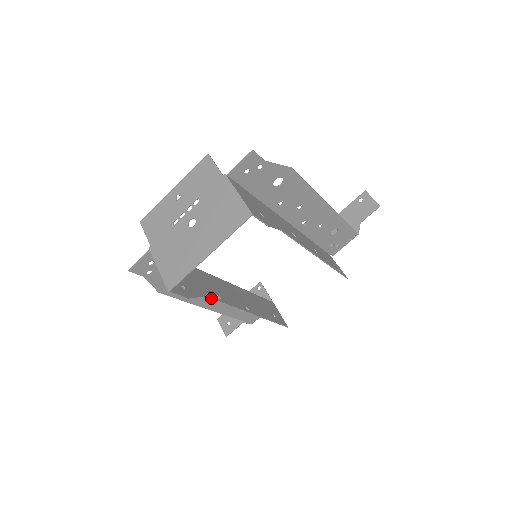
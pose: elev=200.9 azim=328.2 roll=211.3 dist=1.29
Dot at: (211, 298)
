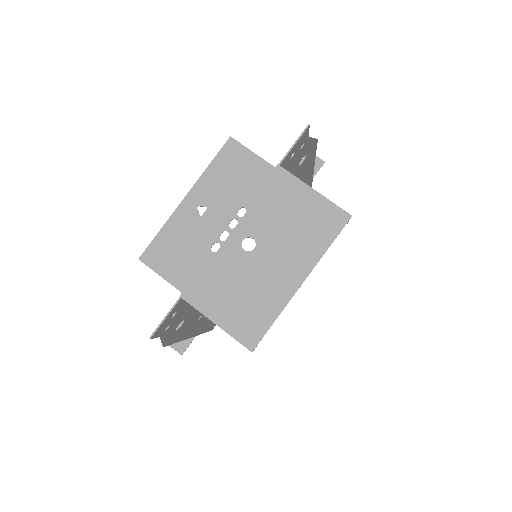
Dot at: occluded
